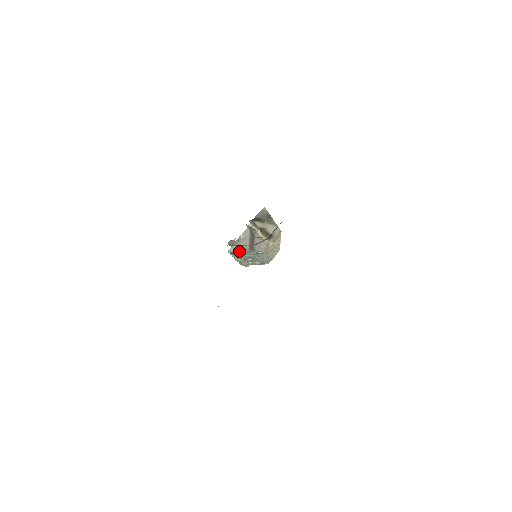
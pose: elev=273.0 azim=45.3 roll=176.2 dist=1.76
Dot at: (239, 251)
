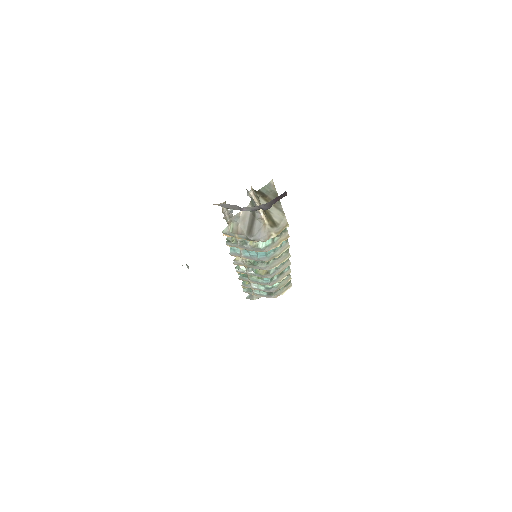
Dot at: (235, 233)
